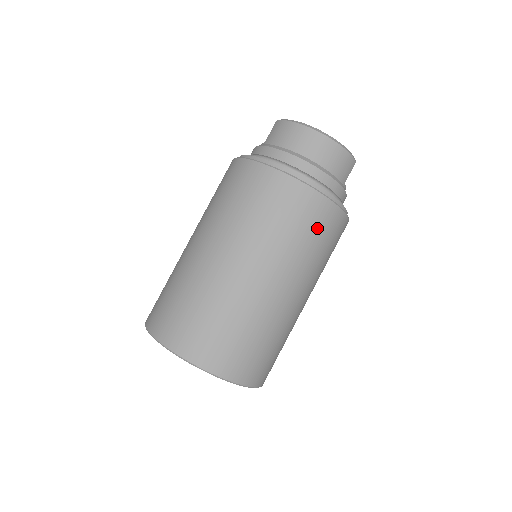
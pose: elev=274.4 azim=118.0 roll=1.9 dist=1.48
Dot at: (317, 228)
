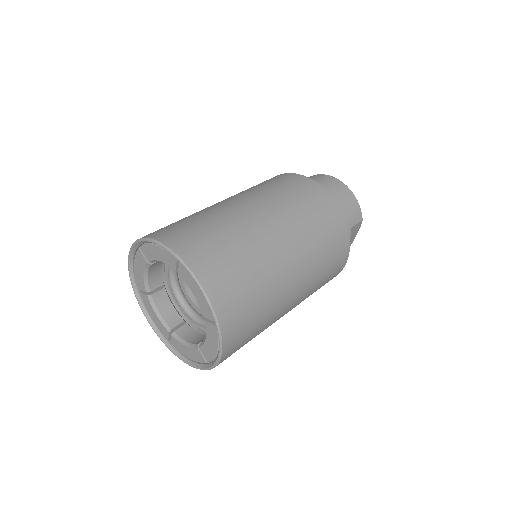
Dot at: (326, 223)
